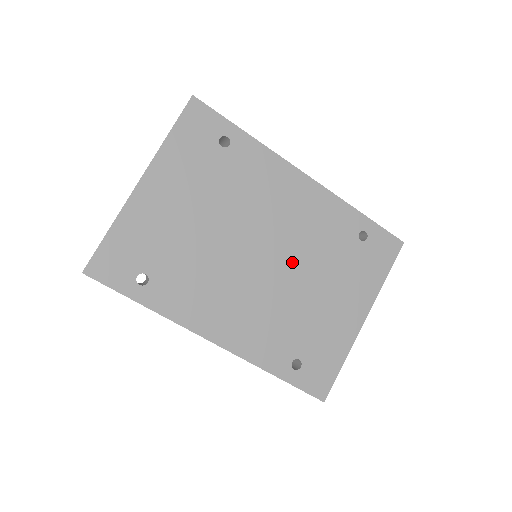
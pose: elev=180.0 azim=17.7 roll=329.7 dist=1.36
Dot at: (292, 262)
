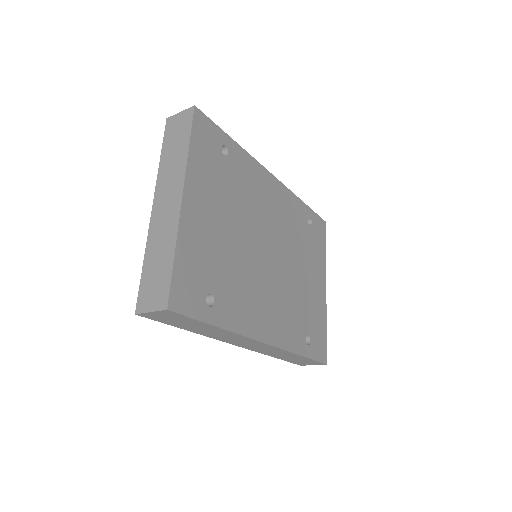
Dot at: (285, 253)
